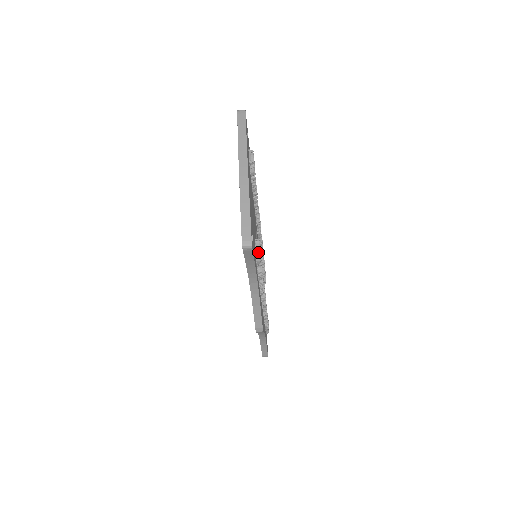
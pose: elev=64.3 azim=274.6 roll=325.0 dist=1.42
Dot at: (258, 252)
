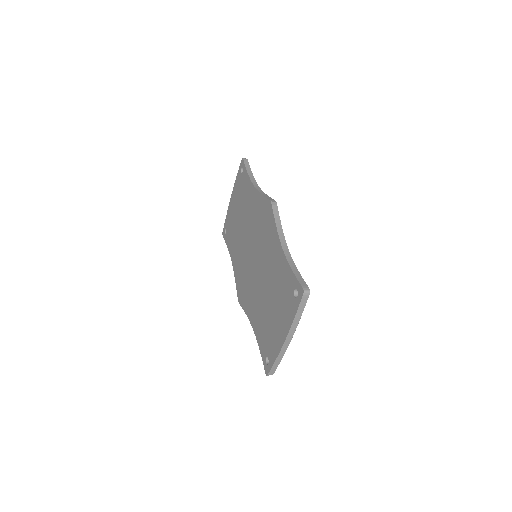
Dot at: occluded
